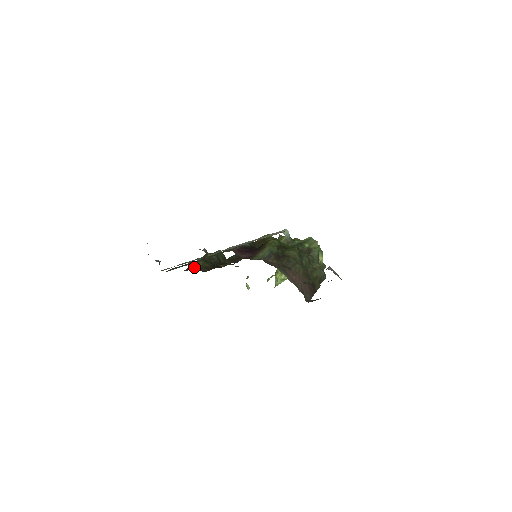
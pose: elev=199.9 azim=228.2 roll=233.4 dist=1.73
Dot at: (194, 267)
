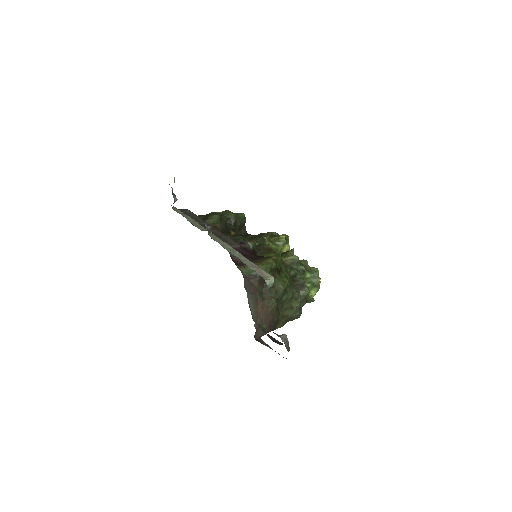
Dot at: (206, 220)
